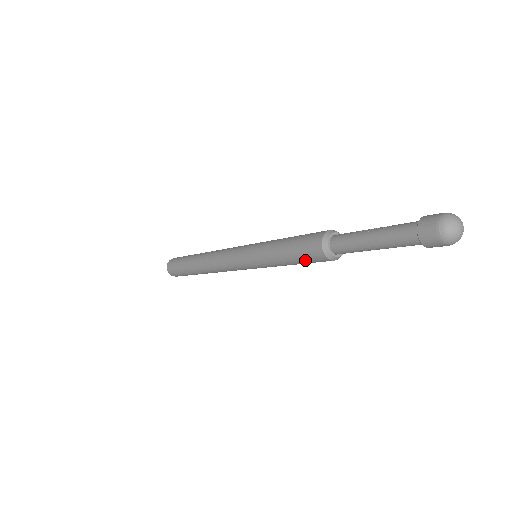
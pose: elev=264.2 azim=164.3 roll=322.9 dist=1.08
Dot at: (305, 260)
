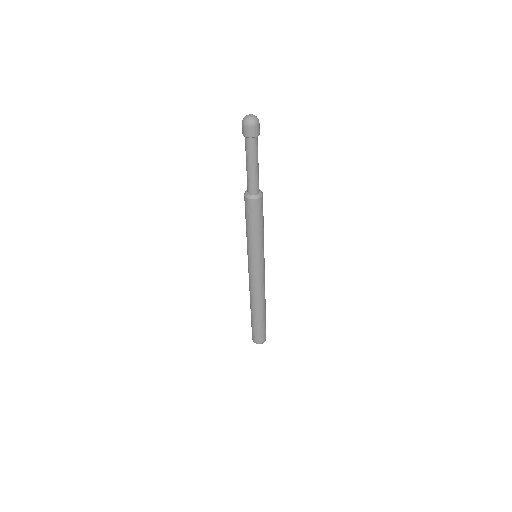
Dot at: (254, 216)
